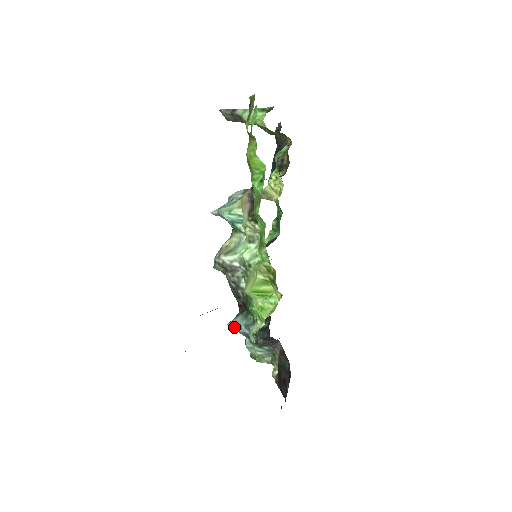
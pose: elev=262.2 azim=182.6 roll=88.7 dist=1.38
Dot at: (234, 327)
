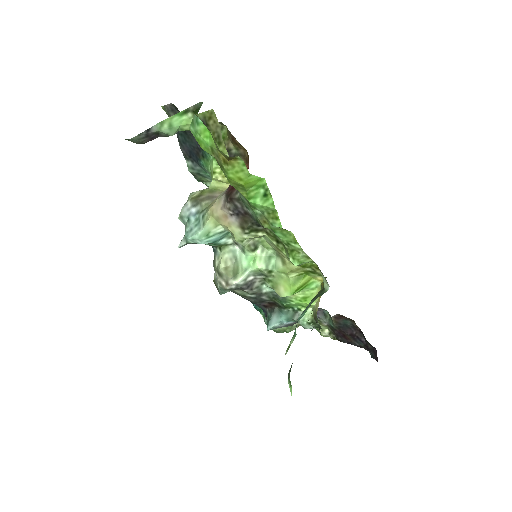
Dot at: (274, 328)
